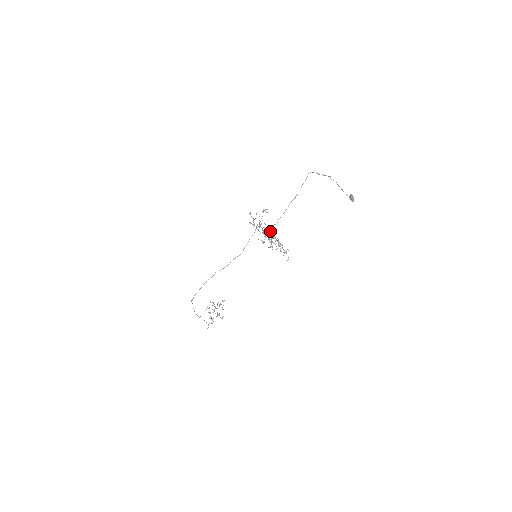
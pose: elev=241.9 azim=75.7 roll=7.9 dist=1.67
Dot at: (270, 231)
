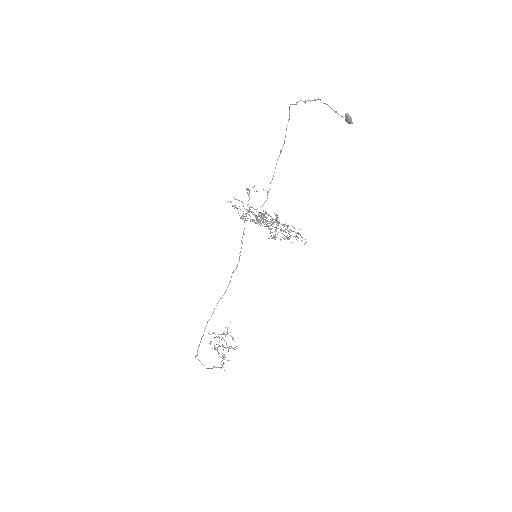
Dot at: occluded
